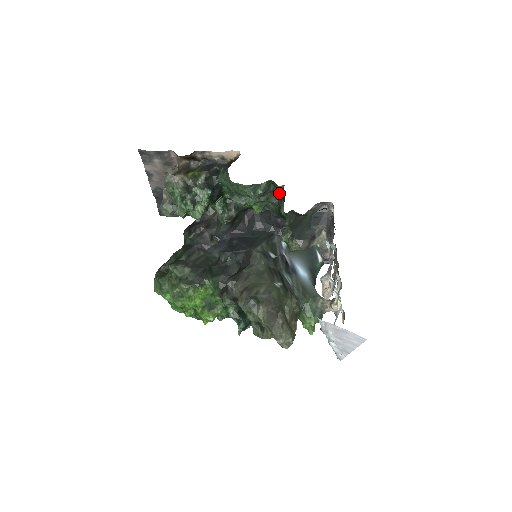
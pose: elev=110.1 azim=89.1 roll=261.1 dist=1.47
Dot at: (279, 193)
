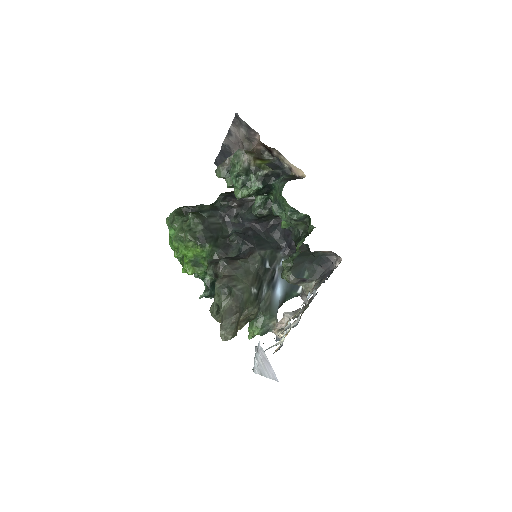
Dot at: (308, 229)
